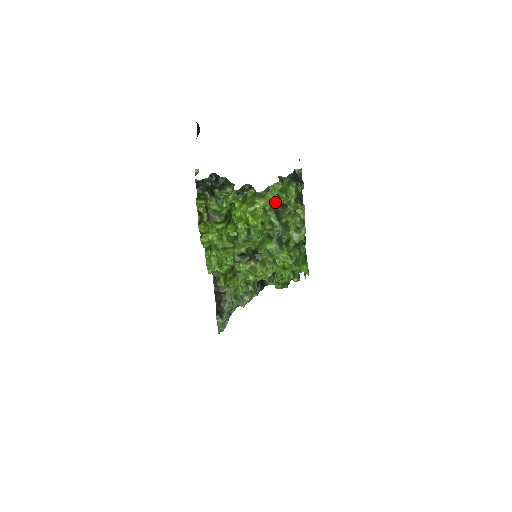
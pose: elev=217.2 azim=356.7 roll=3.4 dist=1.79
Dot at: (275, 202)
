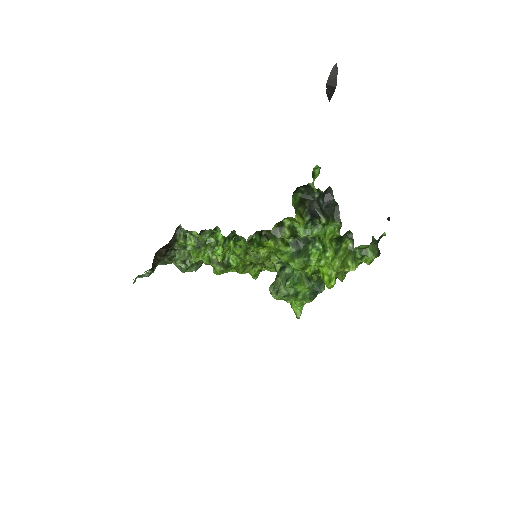
Dot at: occluded
